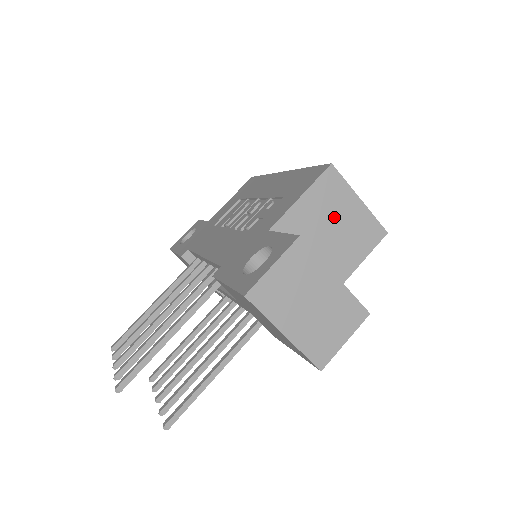
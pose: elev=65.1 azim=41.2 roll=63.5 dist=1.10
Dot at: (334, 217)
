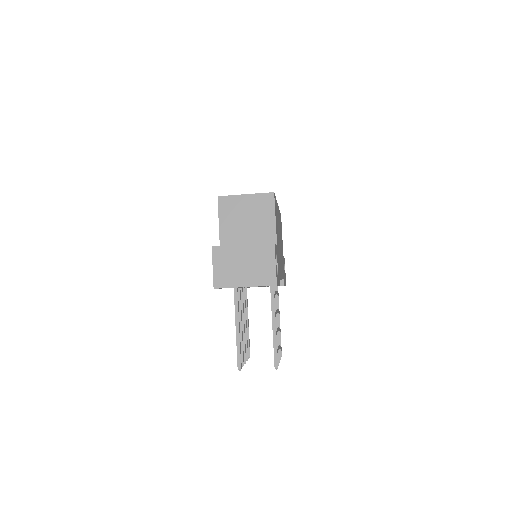
Dot at: (242, 214)
